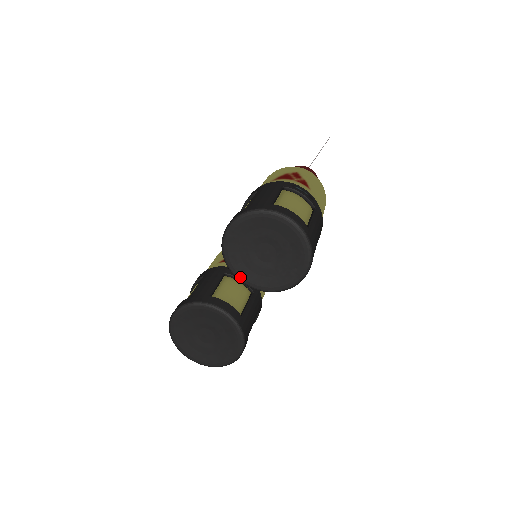
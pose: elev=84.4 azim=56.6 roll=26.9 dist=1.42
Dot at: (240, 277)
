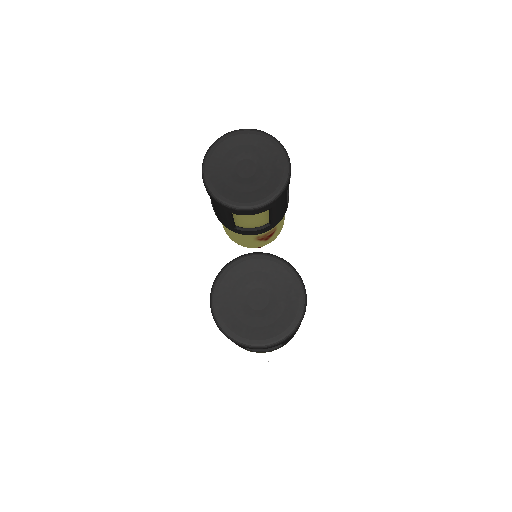
Dot at: (242, 205)
